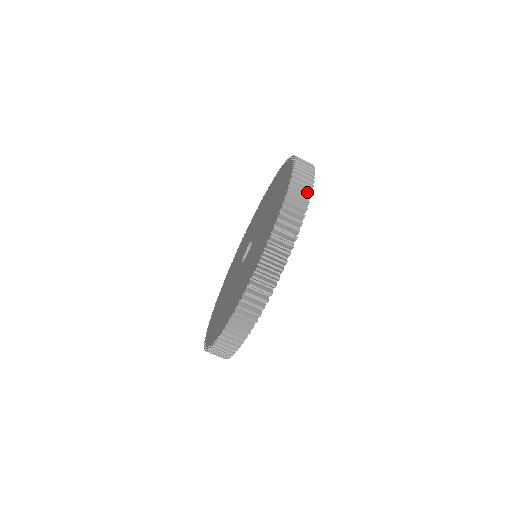
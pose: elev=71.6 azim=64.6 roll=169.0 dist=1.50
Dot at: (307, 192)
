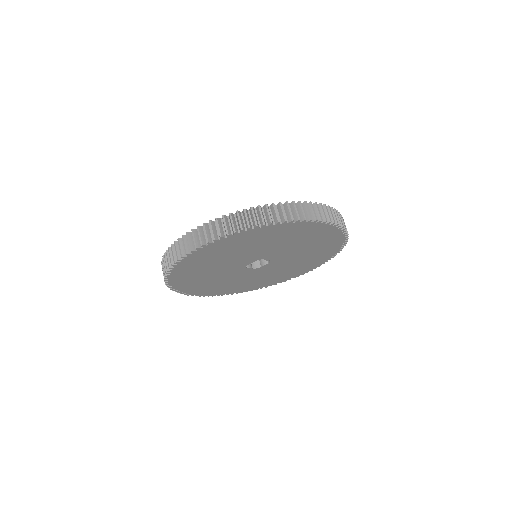
Dot at: occluded
